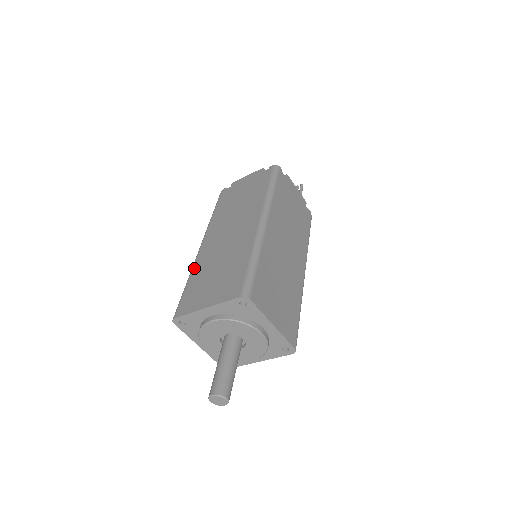
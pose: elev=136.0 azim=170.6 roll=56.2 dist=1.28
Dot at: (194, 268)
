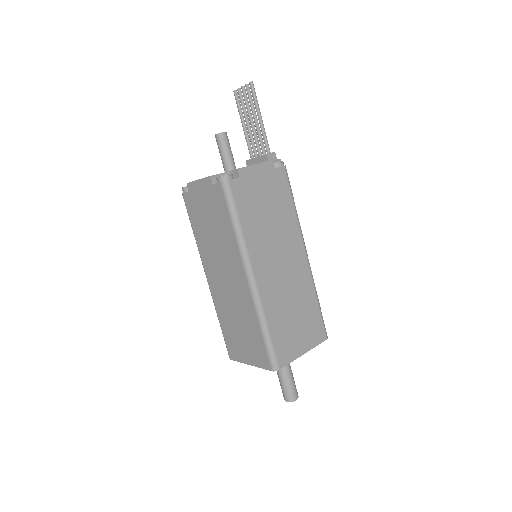
Dot at: (217, 309)
